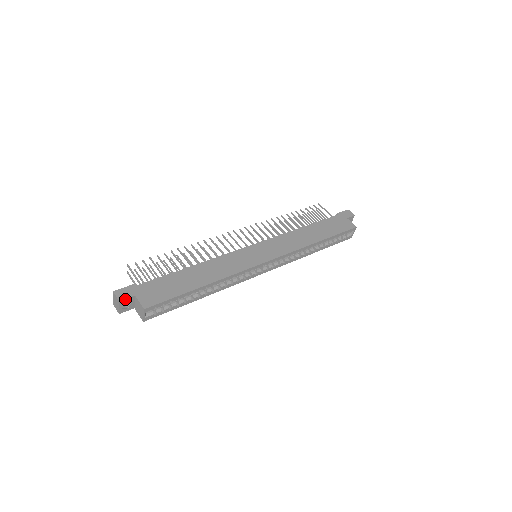
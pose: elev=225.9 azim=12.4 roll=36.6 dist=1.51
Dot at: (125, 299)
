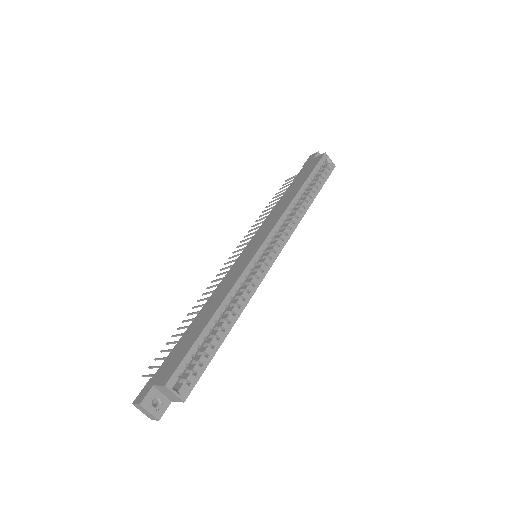
Dot at: (145, 398)
